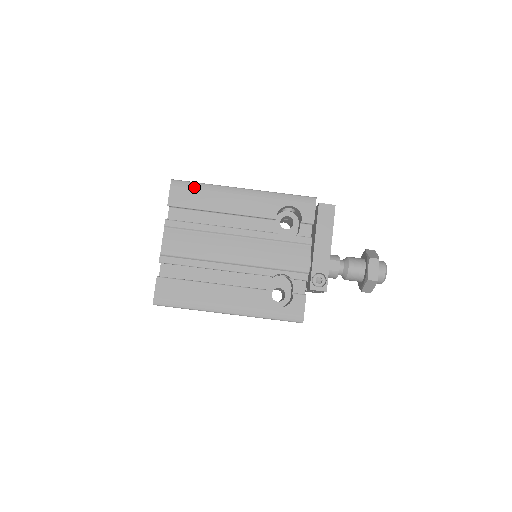
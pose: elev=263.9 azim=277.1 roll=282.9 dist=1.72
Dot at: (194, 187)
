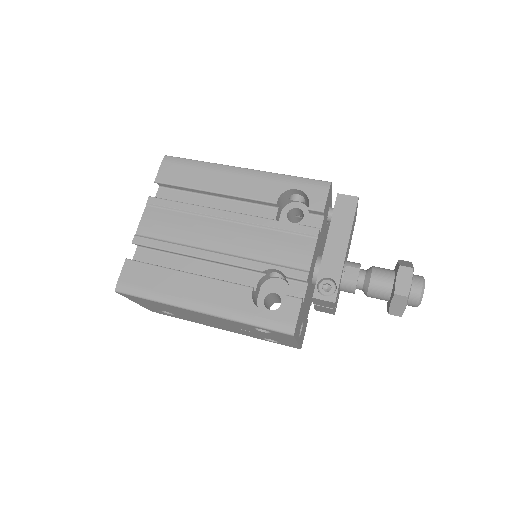
Dot at: (187, 164)
